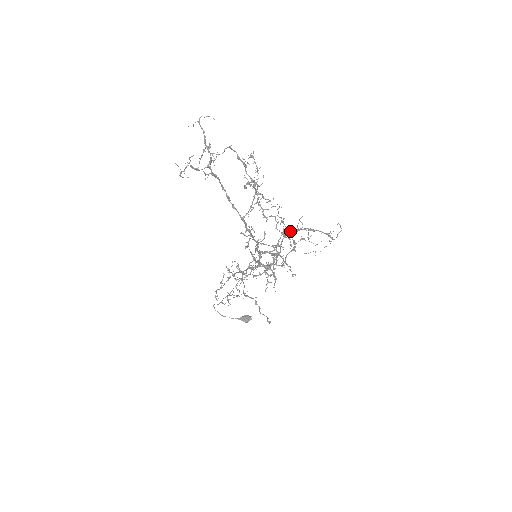
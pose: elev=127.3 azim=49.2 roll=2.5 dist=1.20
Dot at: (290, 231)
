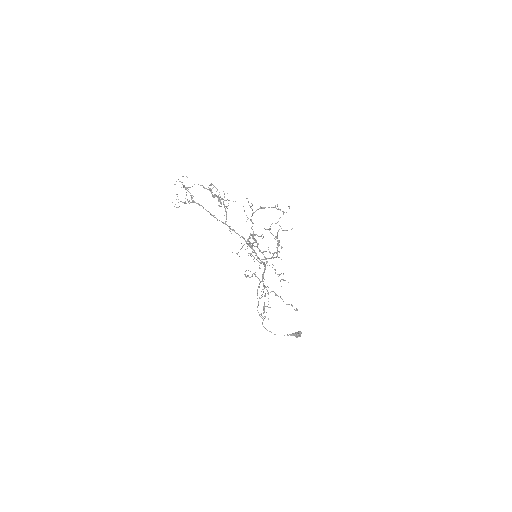
Dot at: (269, 230)
